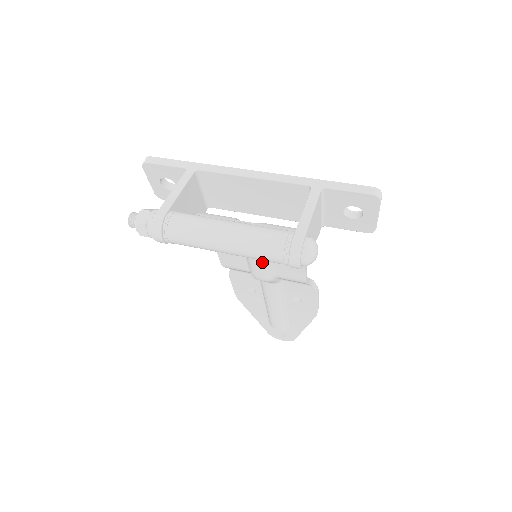
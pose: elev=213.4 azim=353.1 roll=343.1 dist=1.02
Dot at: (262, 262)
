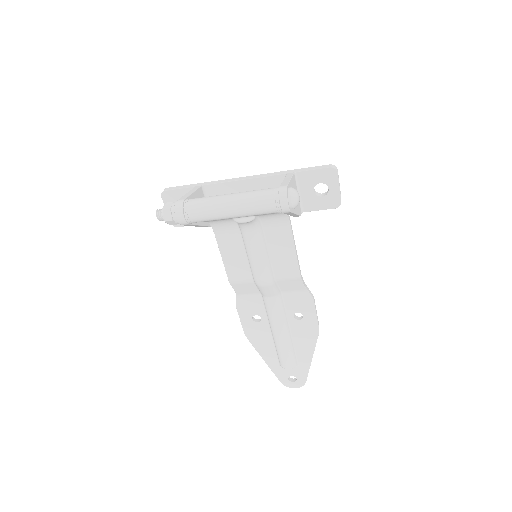
Dot at: (262, 259)
